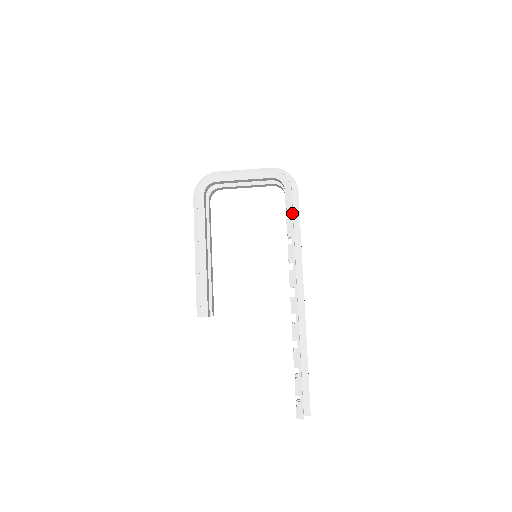
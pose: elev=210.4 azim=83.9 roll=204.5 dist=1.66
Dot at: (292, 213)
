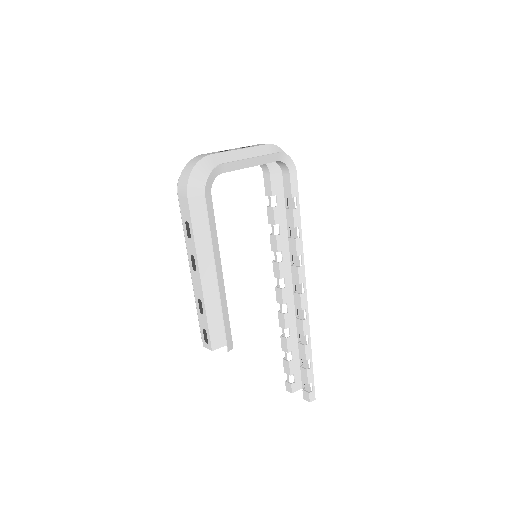
Dot at: occluded
